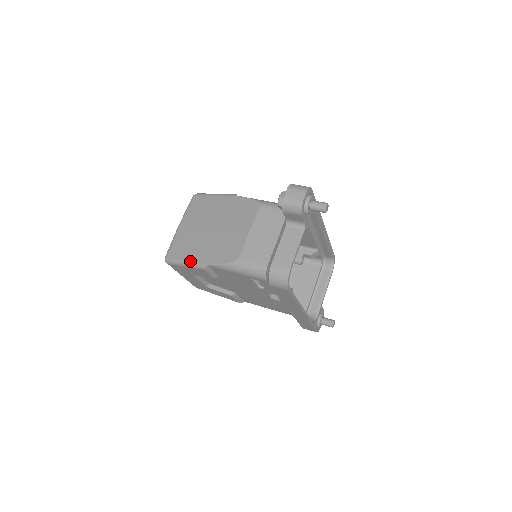
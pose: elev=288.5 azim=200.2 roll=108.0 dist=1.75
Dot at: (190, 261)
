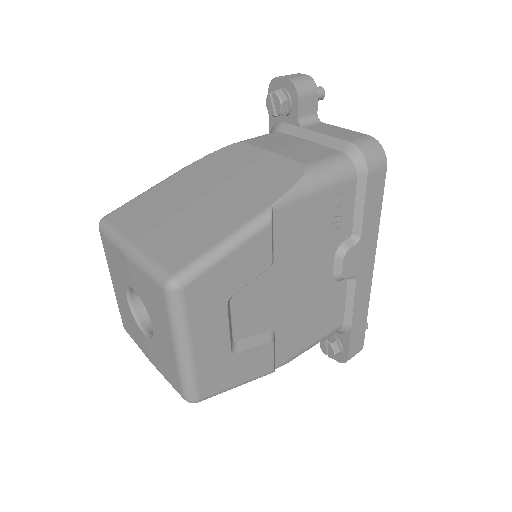
Dot at: (234, 231)
